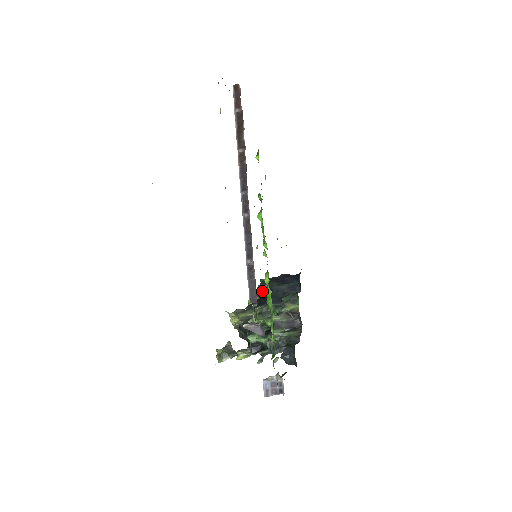
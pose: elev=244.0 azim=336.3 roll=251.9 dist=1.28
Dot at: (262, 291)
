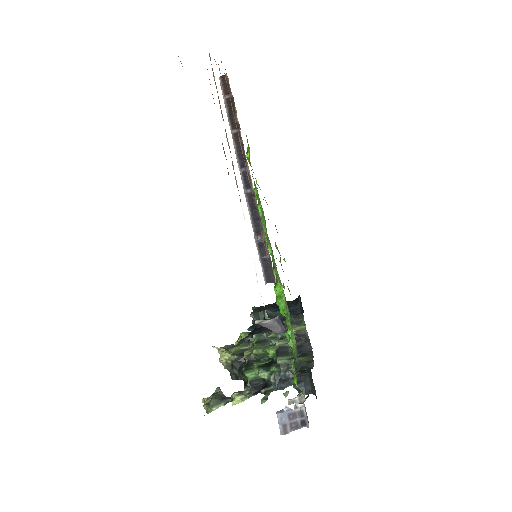
Dot at: occluded
